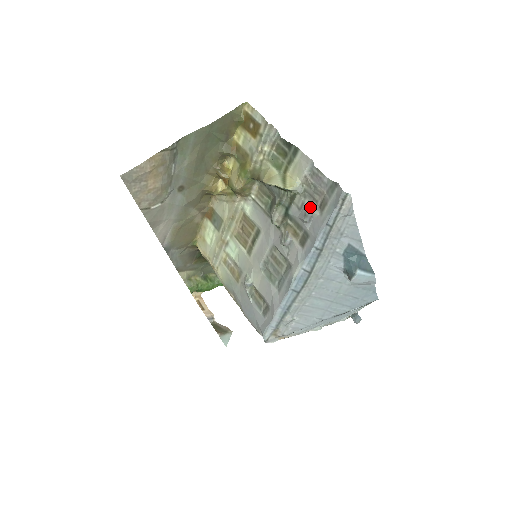
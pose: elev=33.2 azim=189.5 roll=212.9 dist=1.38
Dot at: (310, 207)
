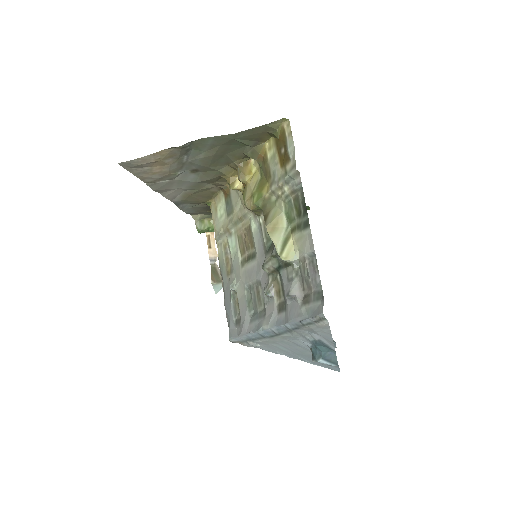
Dot at: (296, 289)
